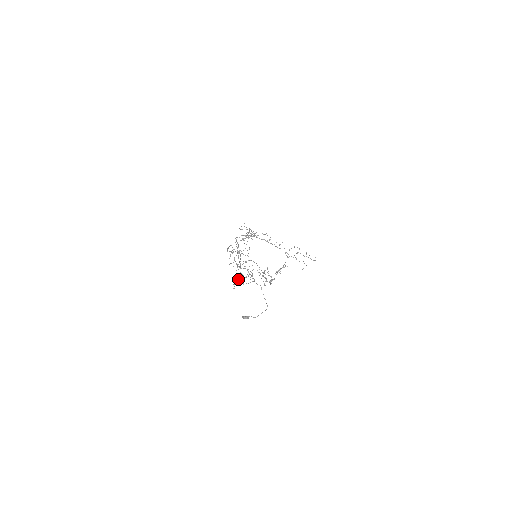
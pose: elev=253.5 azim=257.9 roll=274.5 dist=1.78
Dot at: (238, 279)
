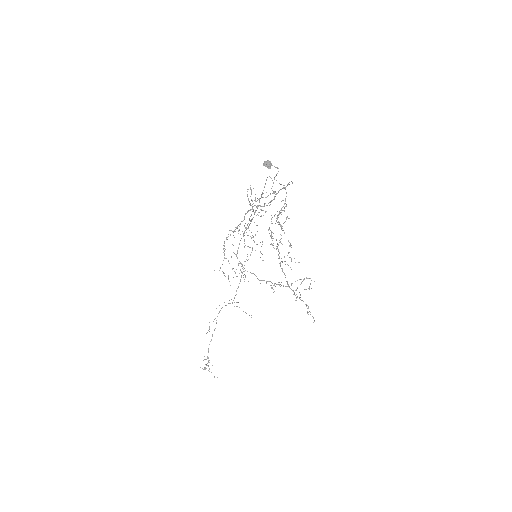
Dot at: (250, 203)
